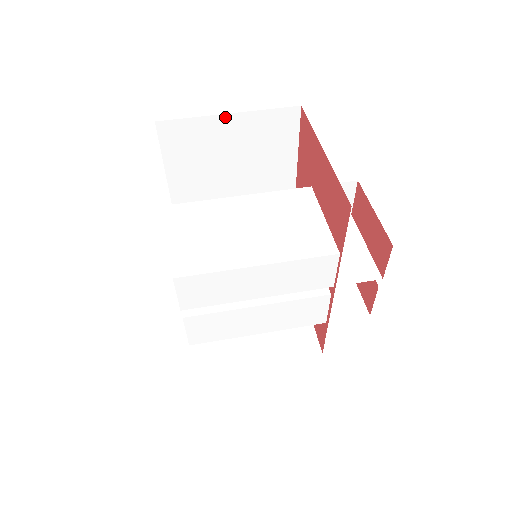
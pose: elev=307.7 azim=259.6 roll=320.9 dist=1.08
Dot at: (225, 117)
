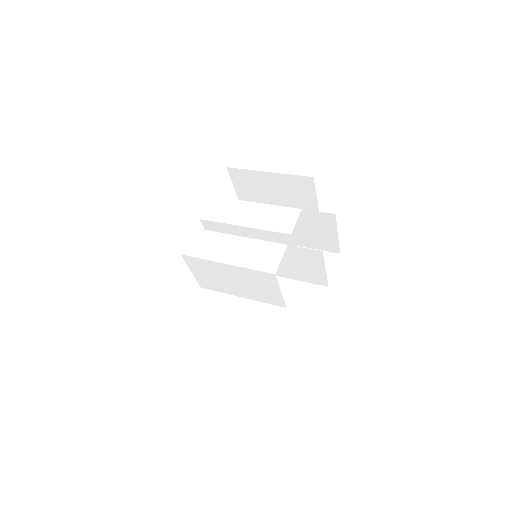
Dot at: occluded
